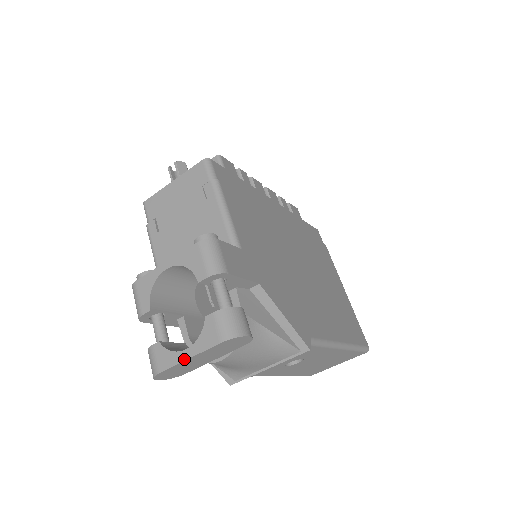
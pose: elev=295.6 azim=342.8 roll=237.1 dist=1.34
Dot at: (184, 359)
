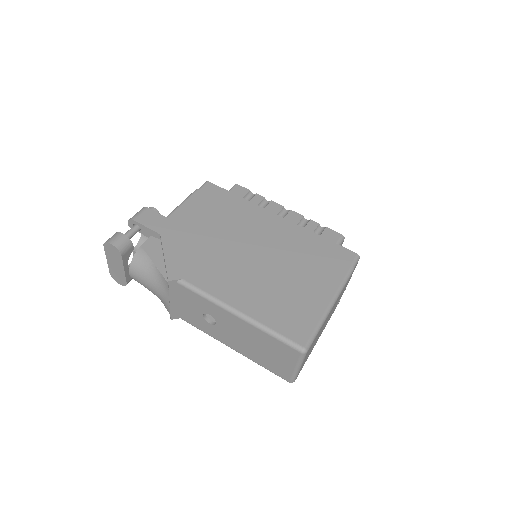
Dot at: (108, 261)
